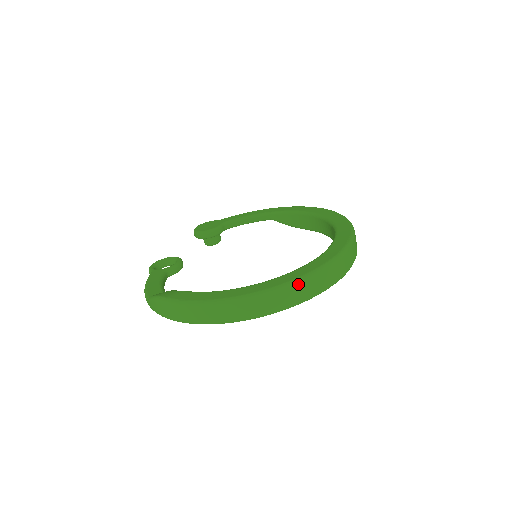
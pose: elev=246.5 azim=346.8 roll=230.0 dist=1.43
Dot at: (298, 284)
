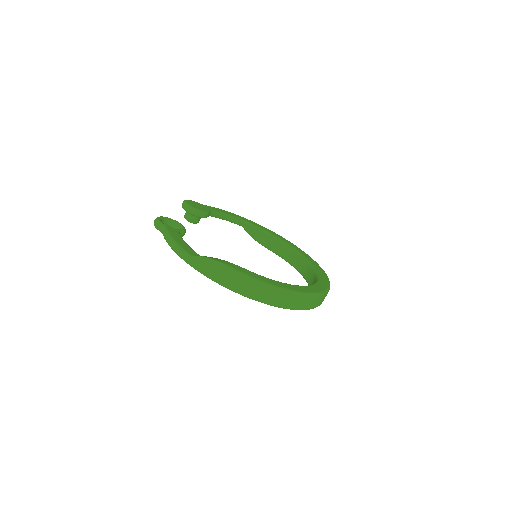
Dot at: (318, 297)
